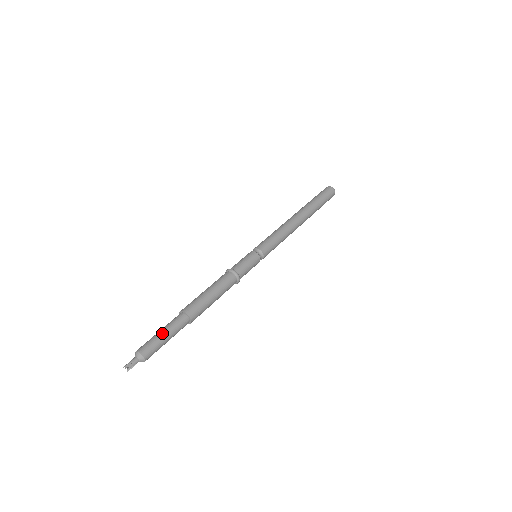
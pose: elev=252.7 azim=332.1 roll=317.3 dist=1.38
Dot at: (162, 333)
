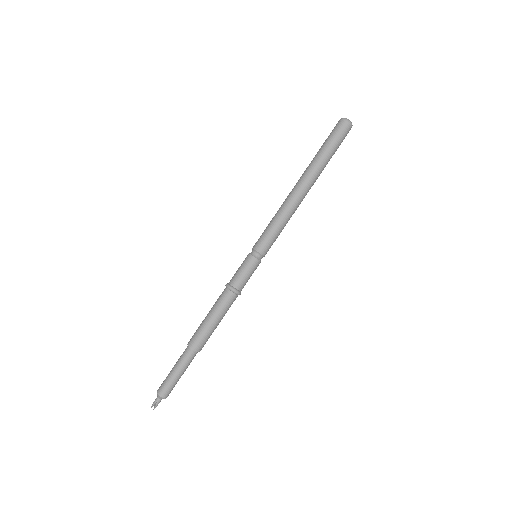
Dot at: (175, 373)
